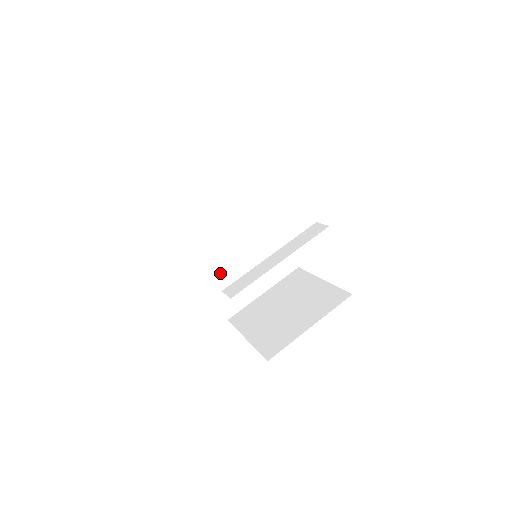
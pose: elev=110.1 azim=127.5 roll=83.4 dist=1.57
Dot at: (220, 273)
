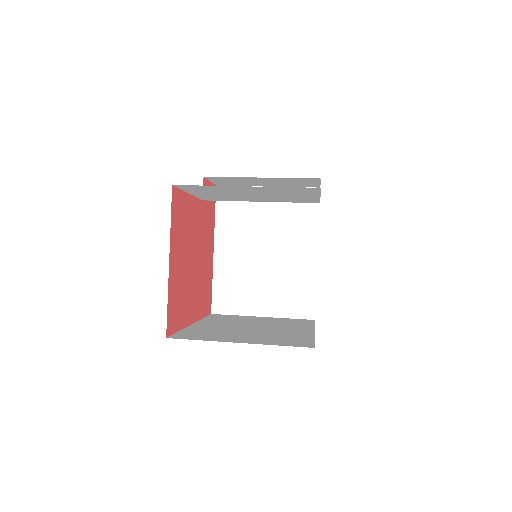
Dot at: occluded
